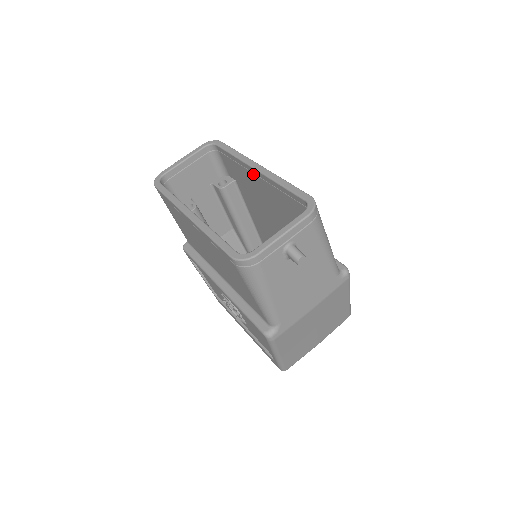
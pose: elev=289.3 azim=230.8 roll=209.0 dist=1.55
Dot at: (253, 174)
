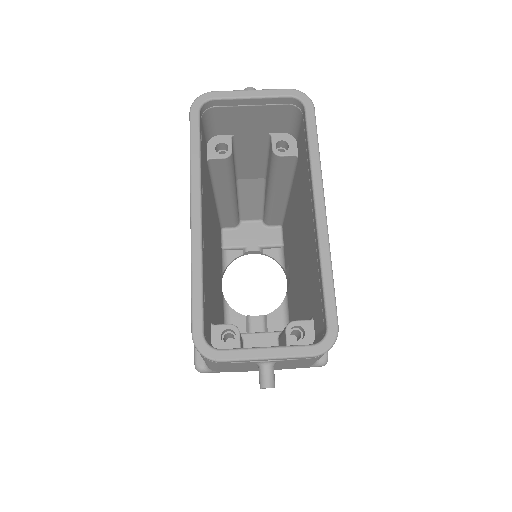
Dot at: (311, 203)
